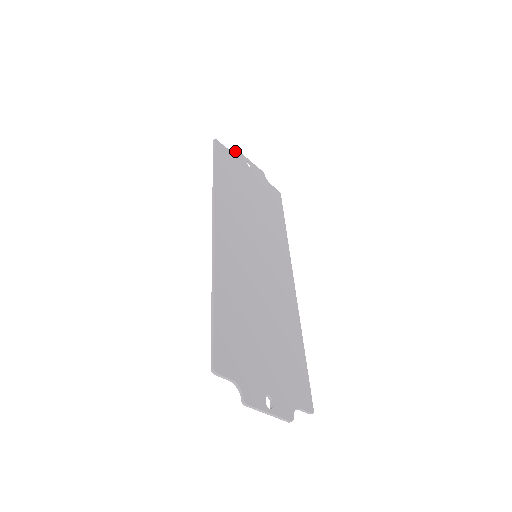
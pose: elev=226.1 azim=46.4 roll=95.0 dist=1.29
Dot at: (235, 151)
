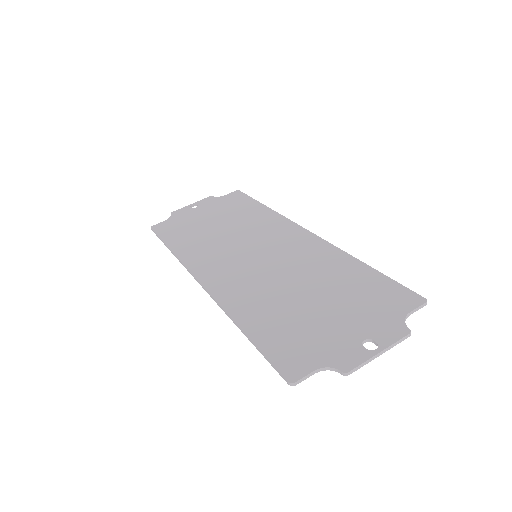
Dot at: (174, 214)
